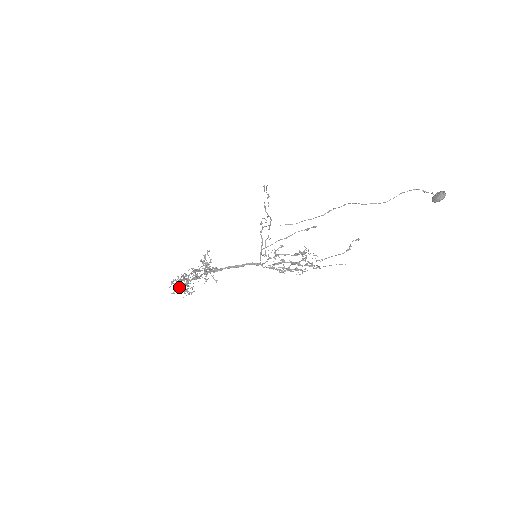
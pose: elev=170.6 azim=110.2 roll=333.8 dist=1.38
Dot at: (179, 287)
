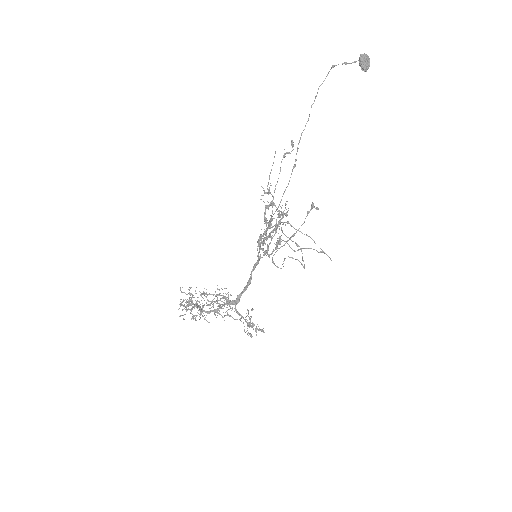
Dot at: (186, 308)
